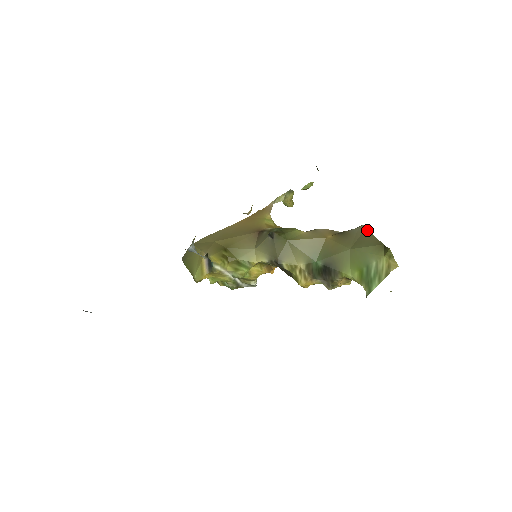
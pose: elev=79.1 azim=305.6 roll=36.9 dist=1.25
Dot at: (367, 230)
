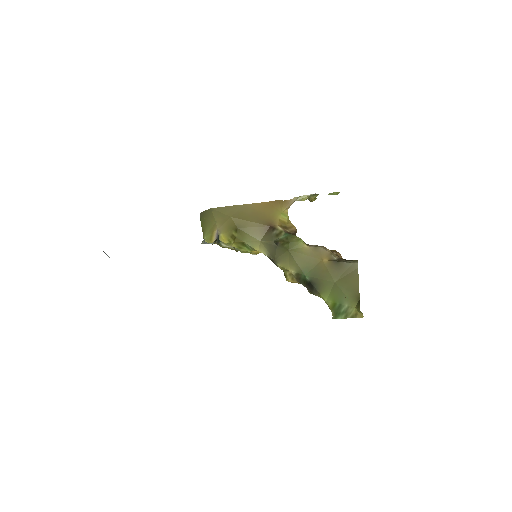
Dot at: (357, 271)
